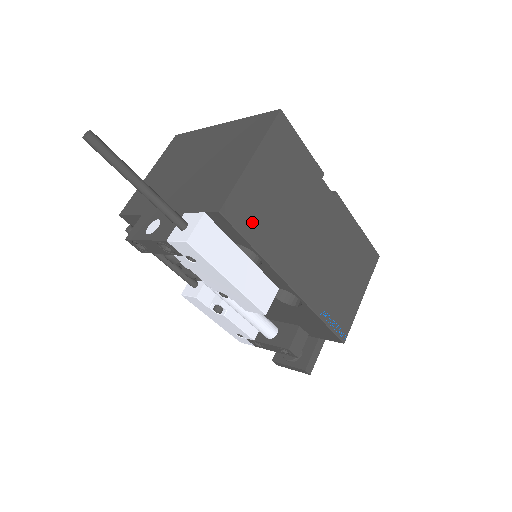
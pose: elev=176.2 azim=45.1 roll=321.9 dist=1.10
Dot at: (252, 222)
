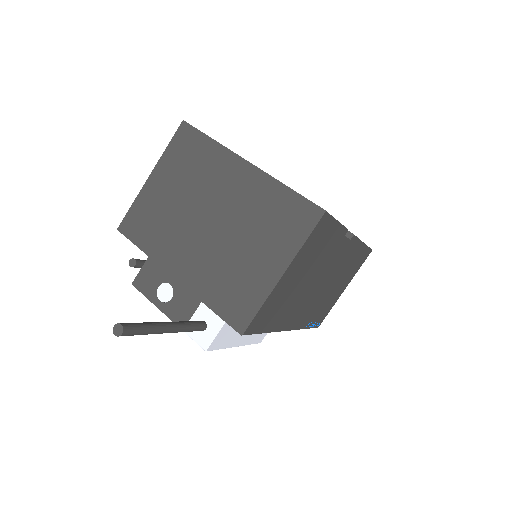
Dot at: (269, 319)
